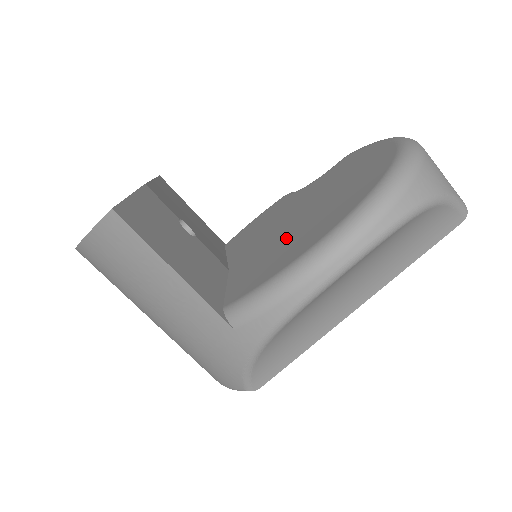
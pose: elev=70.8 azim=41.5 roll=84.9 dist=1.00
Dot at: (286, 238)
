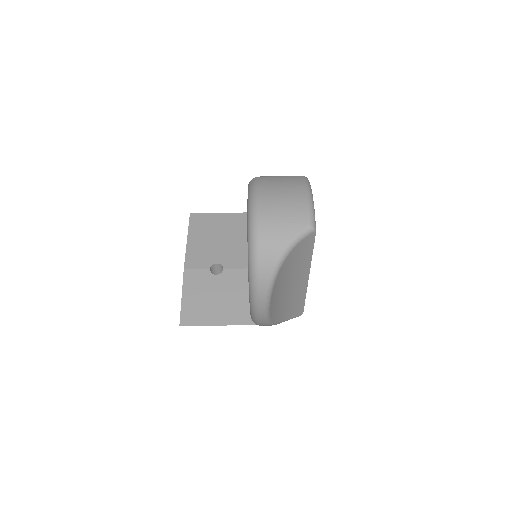
Dot at: occluded
